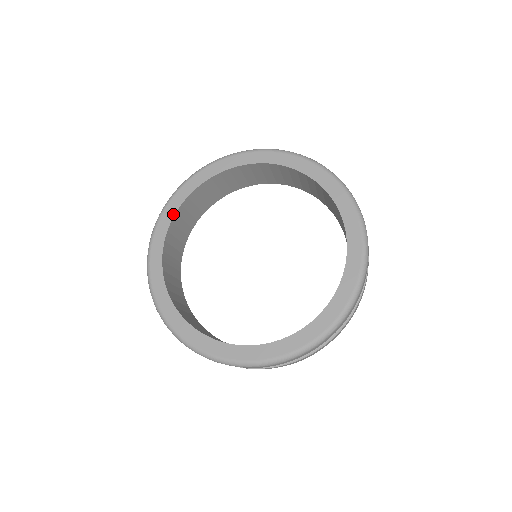
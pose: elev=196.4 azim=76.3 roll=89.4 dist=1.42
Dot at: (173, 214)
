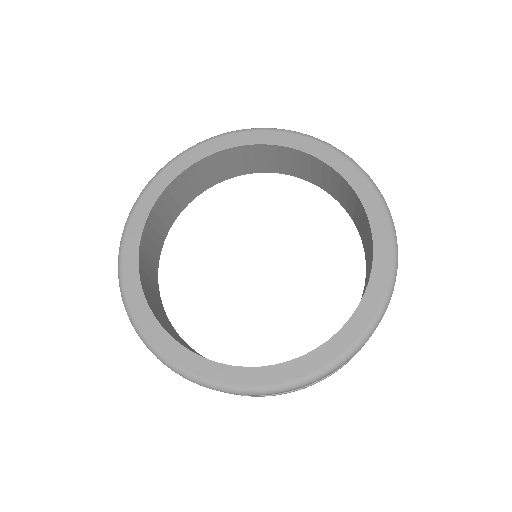
Dot at: (155, 199)
